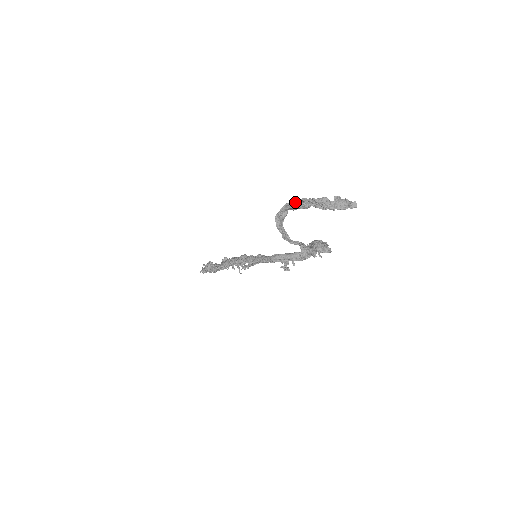
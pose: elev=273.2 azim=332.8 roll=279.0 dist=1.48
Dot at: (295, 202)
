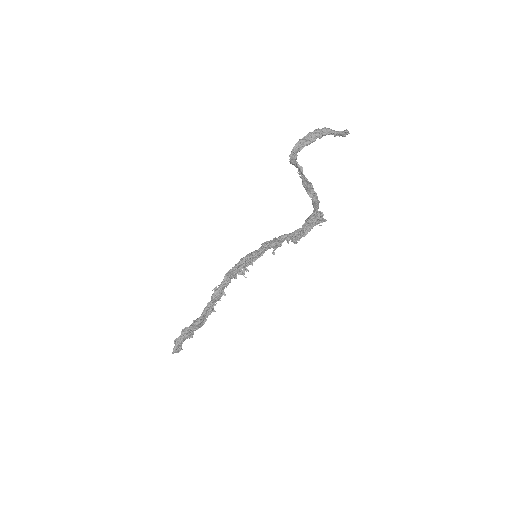
Dot at: (304, 137)
